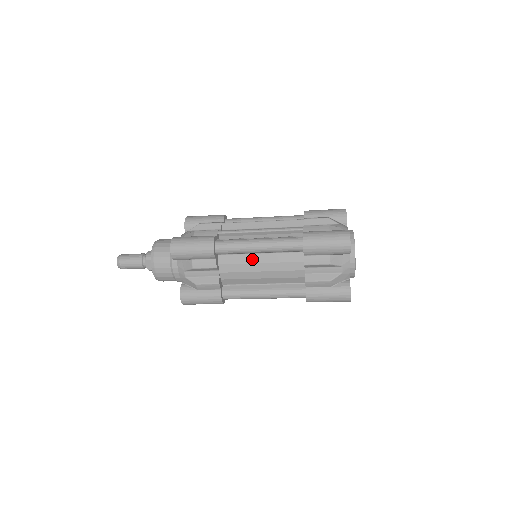
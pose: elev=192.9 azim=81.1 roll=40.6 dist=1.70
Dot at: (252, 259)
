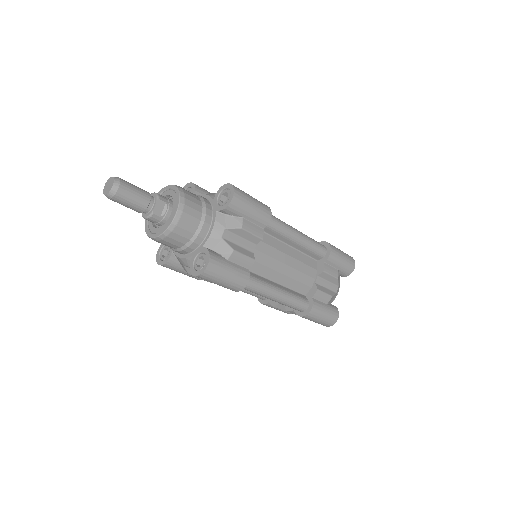
Dot at: (283, 248)
